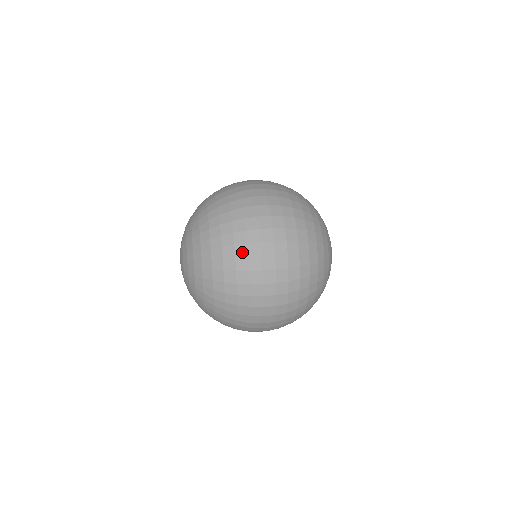
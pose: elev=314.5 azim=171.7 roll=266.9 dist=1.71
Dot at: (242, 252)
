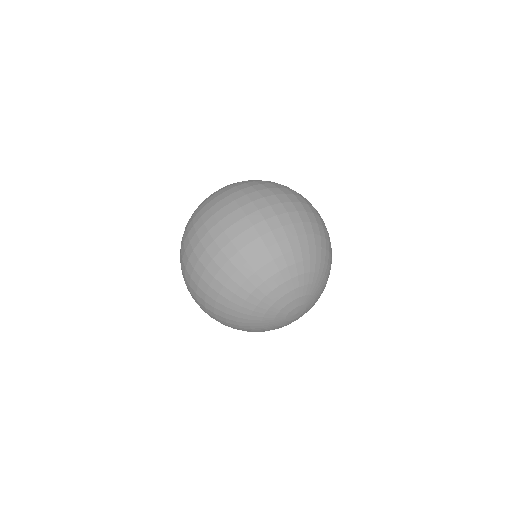
Dot at: (248, 191)
